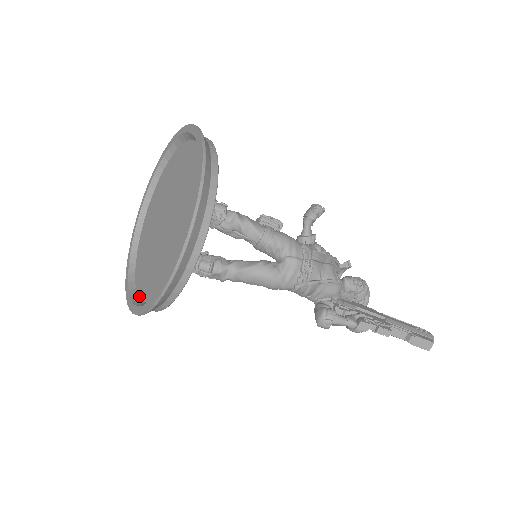
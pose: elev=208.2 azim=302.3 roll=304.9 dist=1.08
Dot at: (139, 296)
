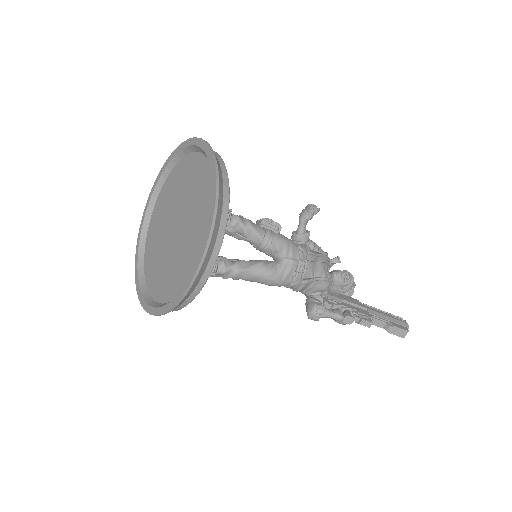
Dot at: (150, 294)
